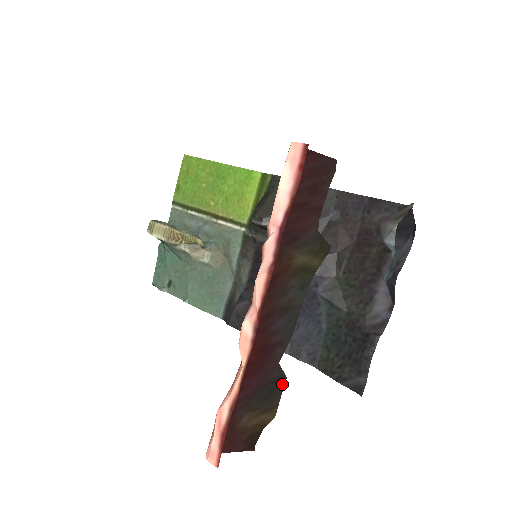
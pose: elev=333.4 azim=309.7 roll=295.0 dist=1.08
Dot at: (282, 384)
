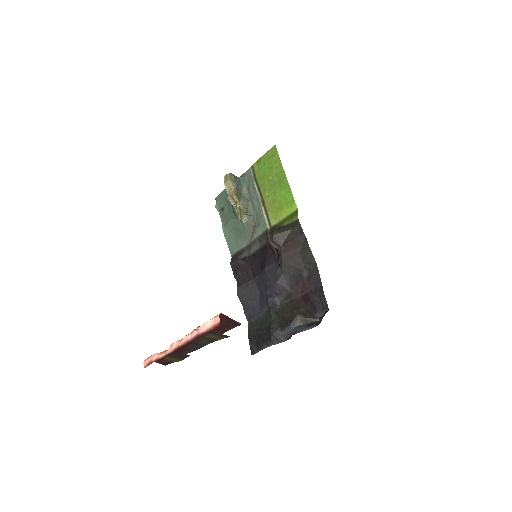
Dot at: (188, 356)
